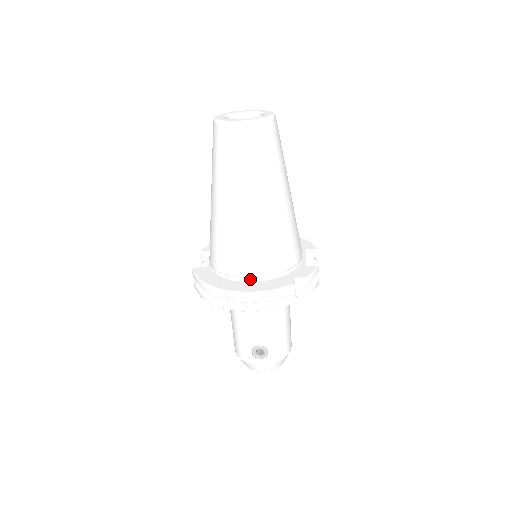
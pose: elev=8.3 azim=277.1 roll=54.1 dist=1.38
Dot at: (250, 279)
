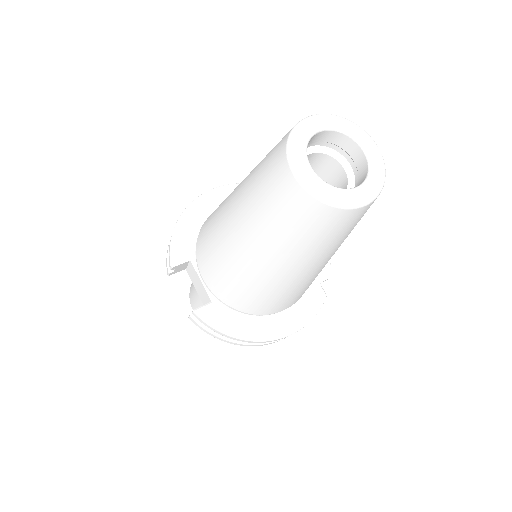
Dot at: (284, 310)
